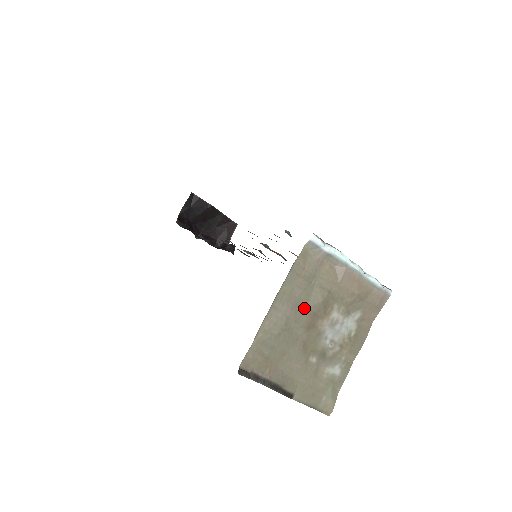
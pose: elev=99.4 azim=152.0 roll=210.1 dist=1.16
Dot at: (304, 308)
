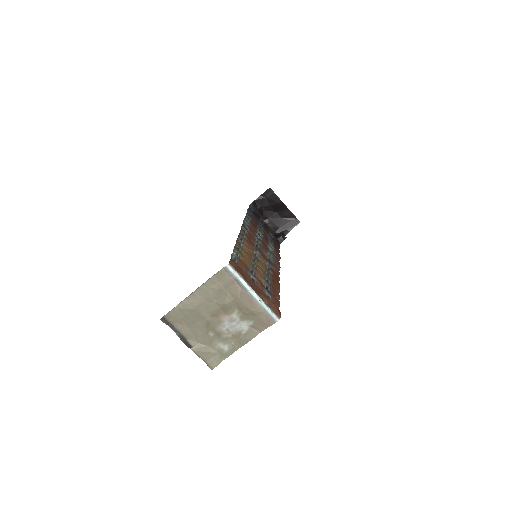
Dot at: (214, 303)
